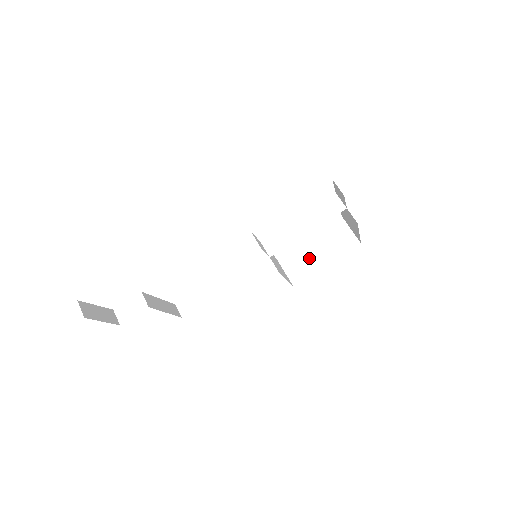
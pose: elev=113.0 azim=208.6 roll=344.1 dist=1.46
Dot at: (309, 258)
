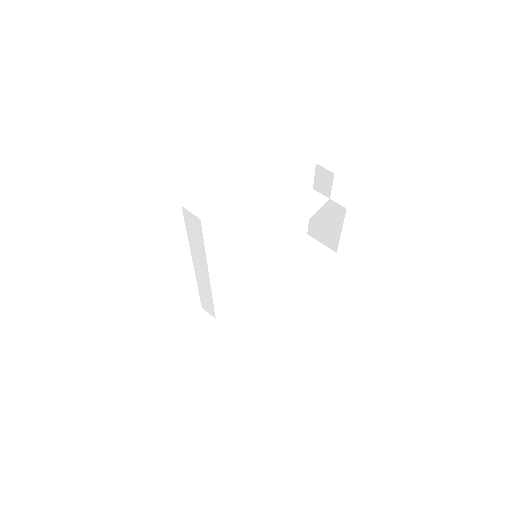
Dot at: (290, 278)
